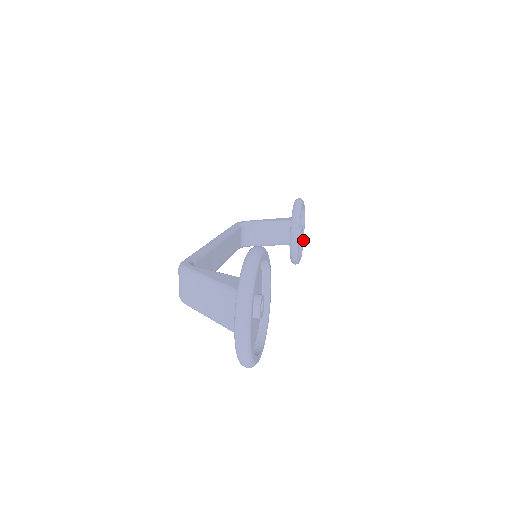
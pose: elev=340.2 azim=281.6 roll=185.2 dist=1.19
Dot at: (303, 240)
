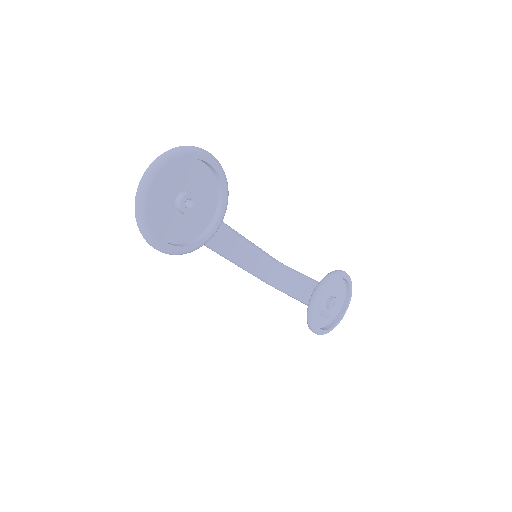
Dot at: (337, 323)
